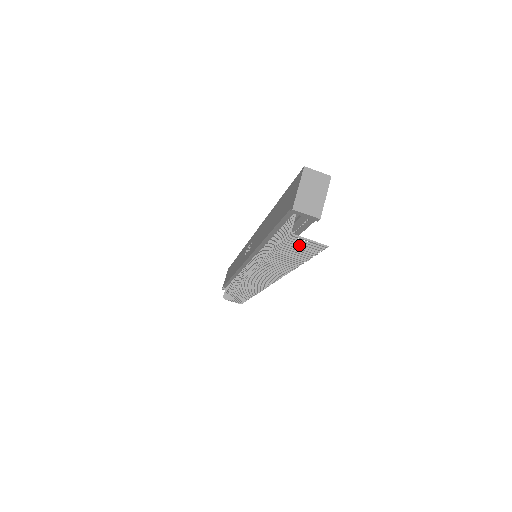
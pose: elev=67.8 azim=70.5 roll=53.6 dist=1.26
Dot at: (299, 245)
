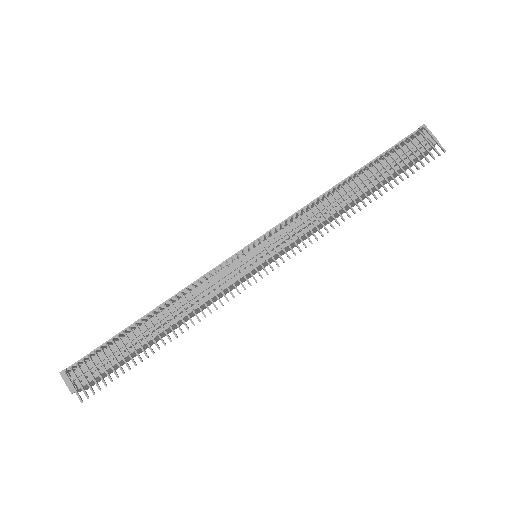
Dot at: (418, 147)
